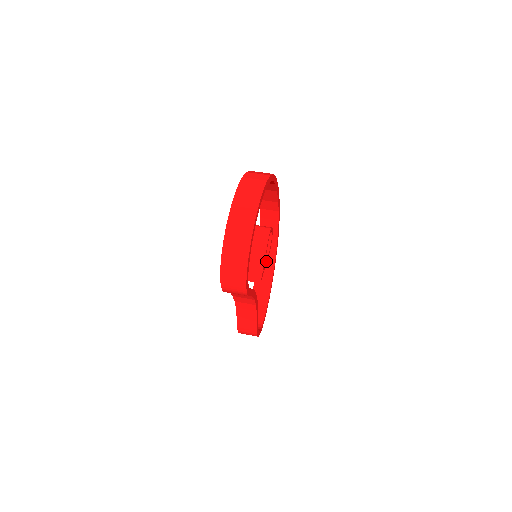
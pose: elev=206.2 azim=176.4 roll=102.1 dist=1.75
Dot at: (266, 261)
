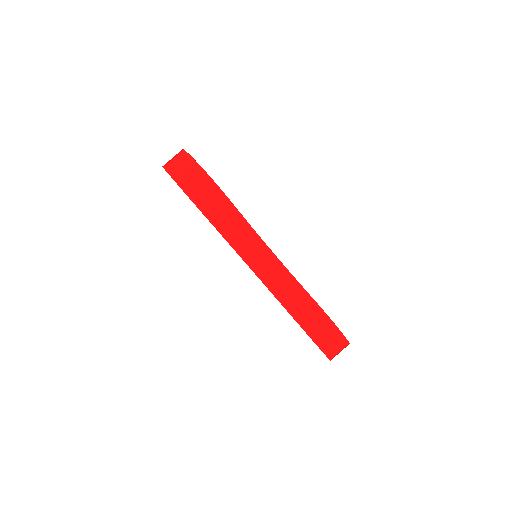
Dot at: occluded
